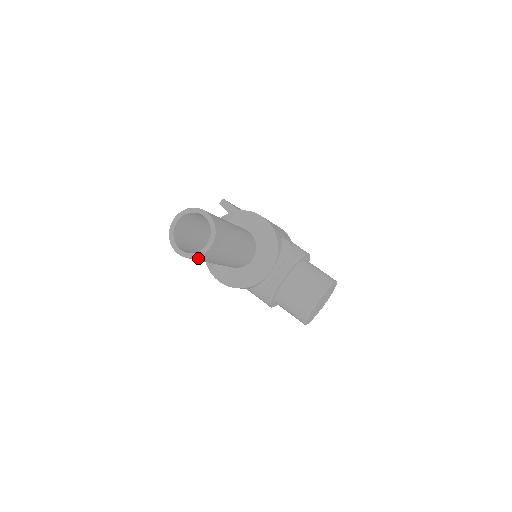
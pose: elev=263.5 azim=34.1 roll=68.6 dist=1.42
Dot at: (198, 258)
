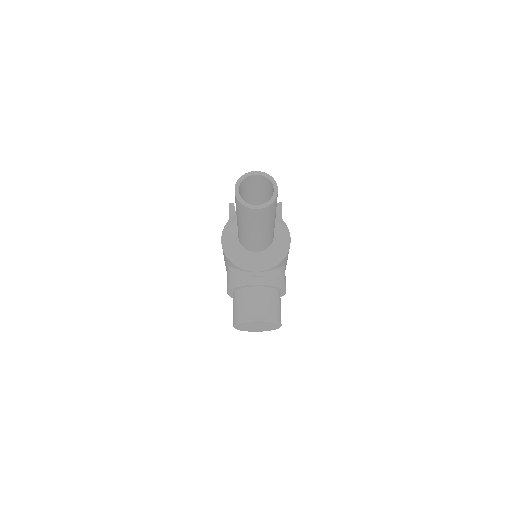
Dot at: (241, 206)
